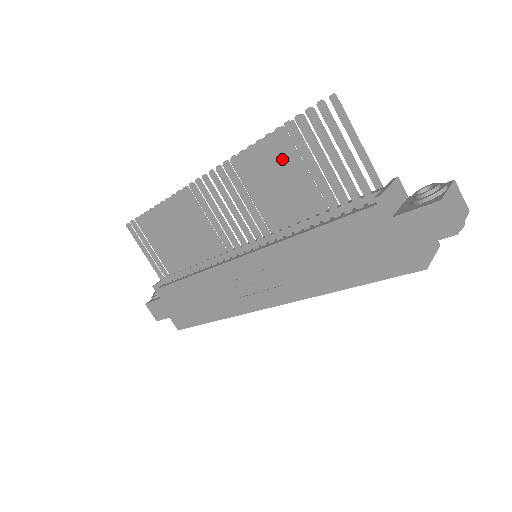
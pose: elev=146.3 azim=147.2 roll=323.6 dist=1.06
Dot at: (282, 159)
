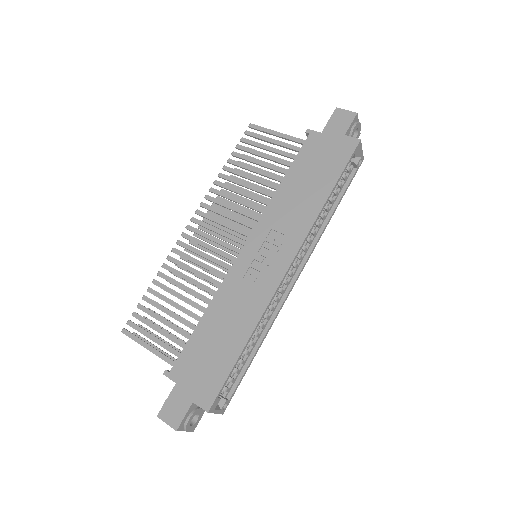
Dot at: (243, 164)
